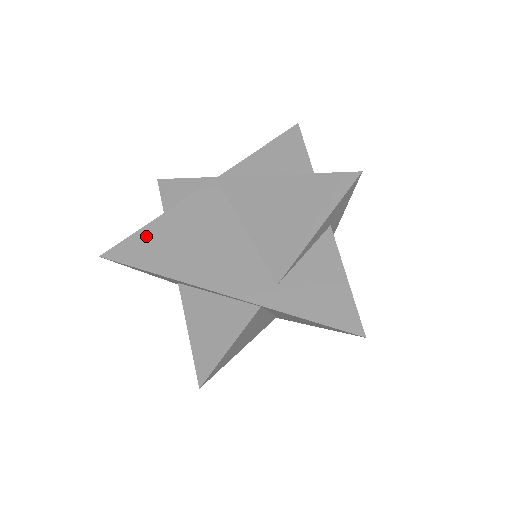
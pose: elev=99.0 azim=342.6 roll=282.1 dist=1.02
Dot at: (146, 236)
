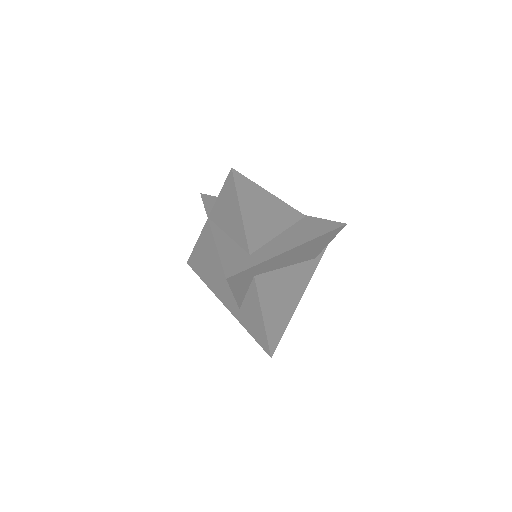
Dot at: (196, 256)
